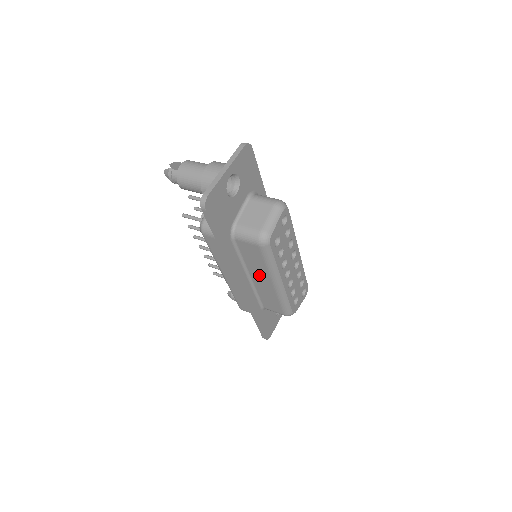
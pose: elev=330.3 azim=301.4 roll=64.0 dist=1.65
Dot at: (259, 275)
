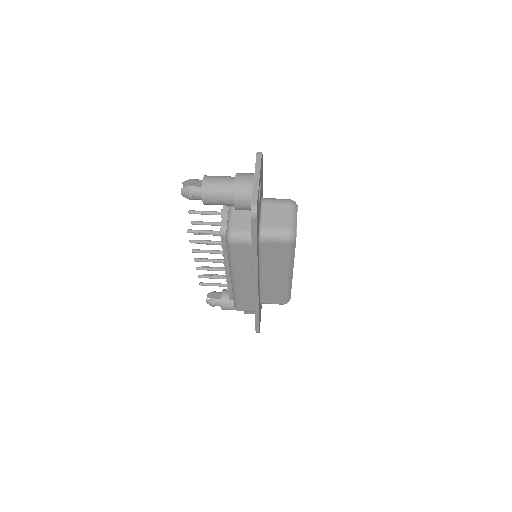
Dot at: (273, 271)
